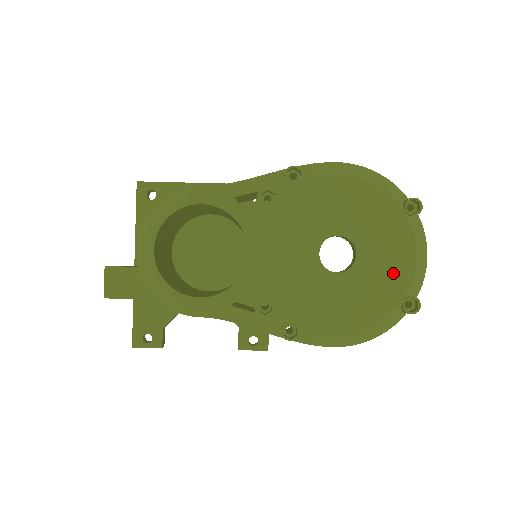
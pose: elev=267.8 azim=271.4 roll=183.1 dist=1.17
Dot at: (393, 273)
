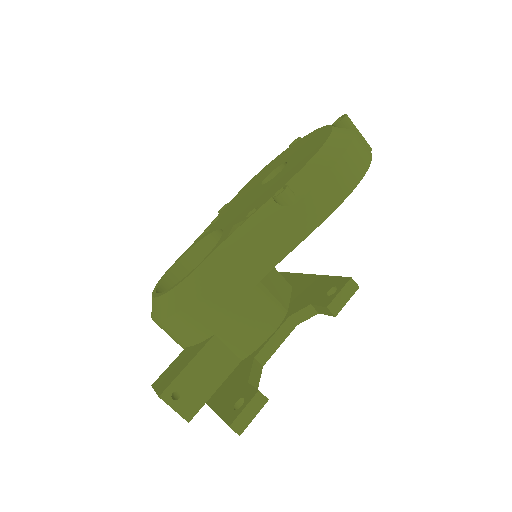
Dot at: (313, 138)
